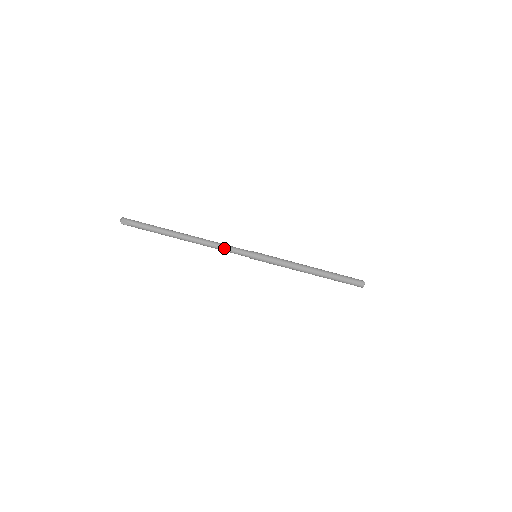
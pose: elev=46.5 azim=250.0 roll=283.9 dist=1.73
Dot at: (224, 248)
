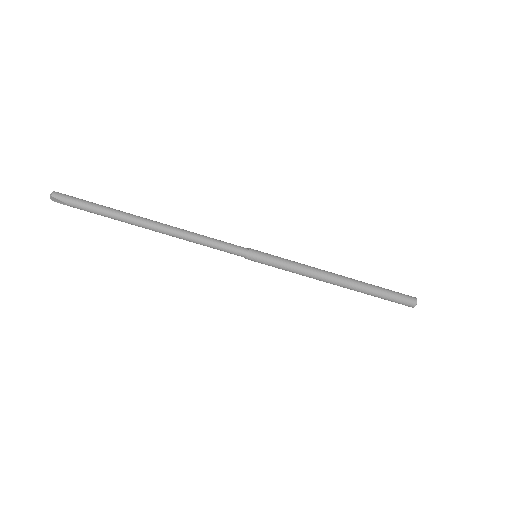
Dot at: (207, 244)
